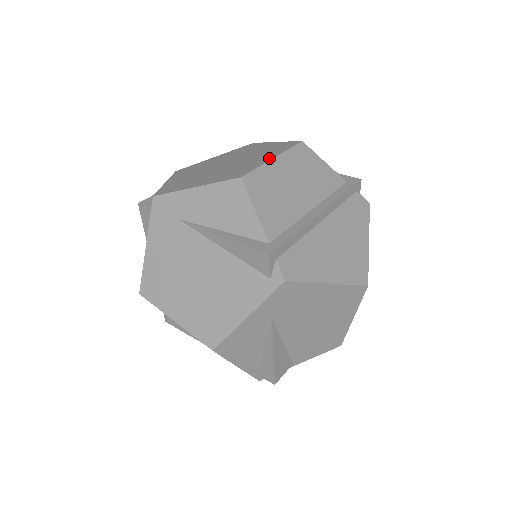
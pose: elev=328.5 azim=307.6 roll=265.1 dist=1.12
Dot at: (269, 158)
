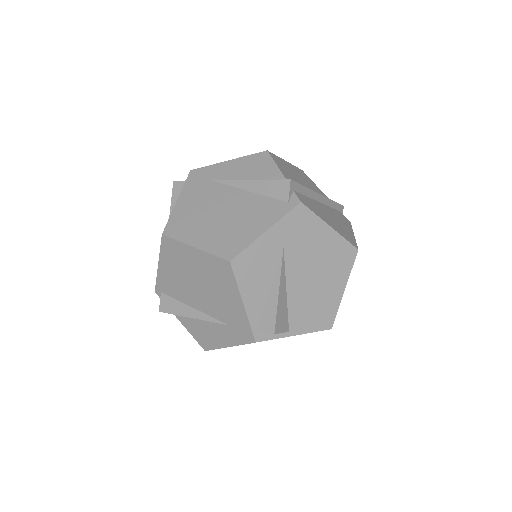
Dot at: occluded
